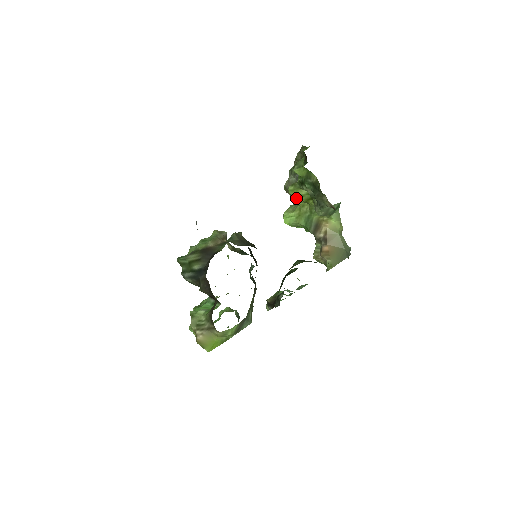
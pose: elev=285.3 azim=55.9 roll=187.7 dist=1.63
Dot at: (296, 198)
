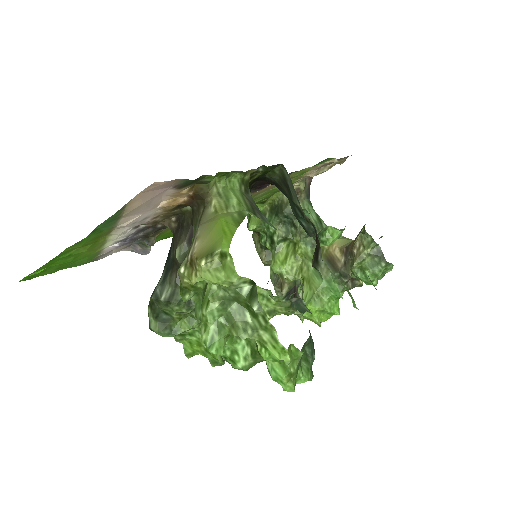
Dot at: (287, 270)
